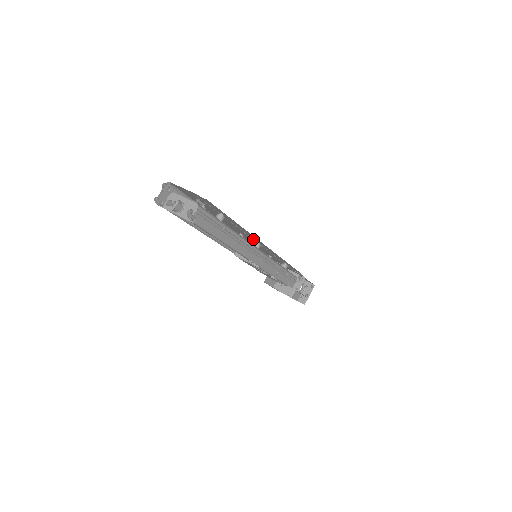
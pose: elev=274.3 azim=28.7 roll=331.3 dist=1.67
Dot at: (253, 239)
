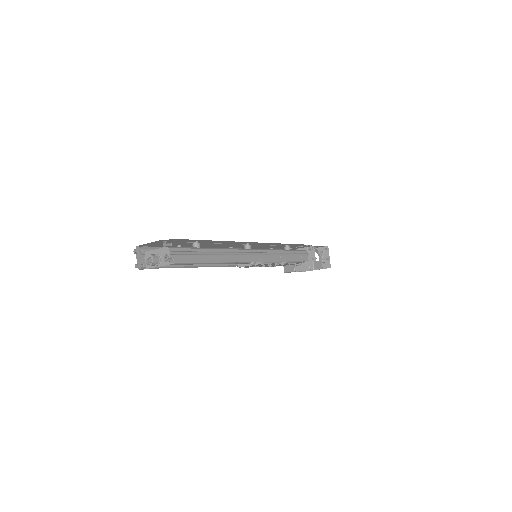
Dot at: (241, 244)
